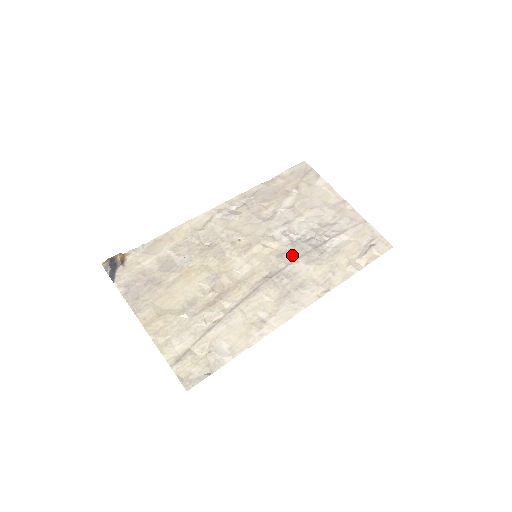
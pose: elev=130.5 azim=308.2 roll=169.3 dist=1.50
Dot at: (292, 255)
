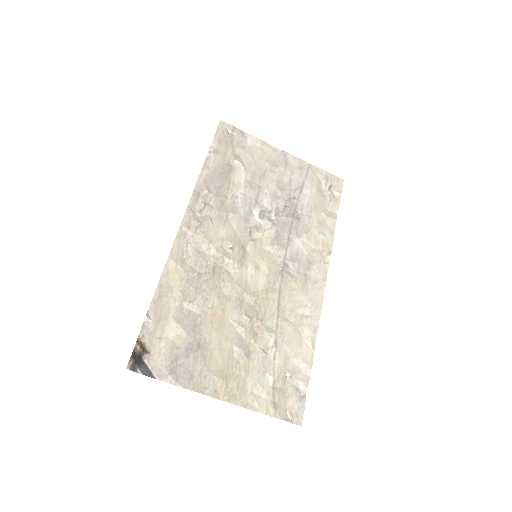
Dot at: (282, 236)
